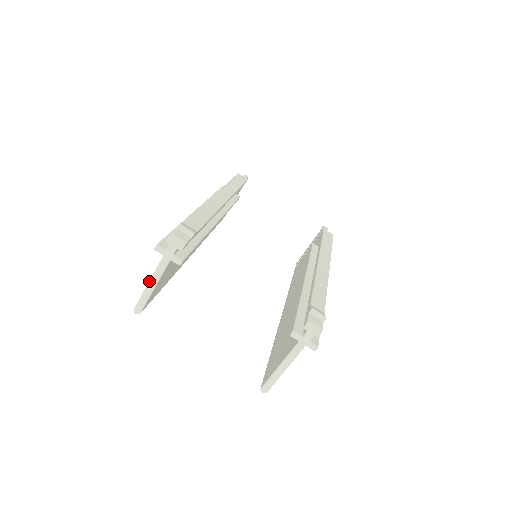
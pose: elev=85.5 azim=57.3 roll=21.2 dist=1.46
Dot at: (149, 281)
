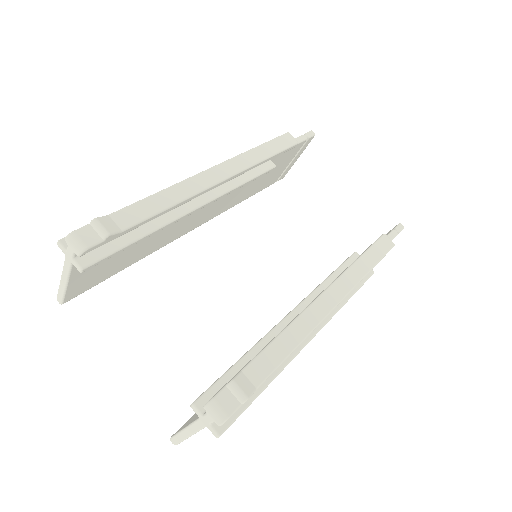
Dot at: (61, 276)
